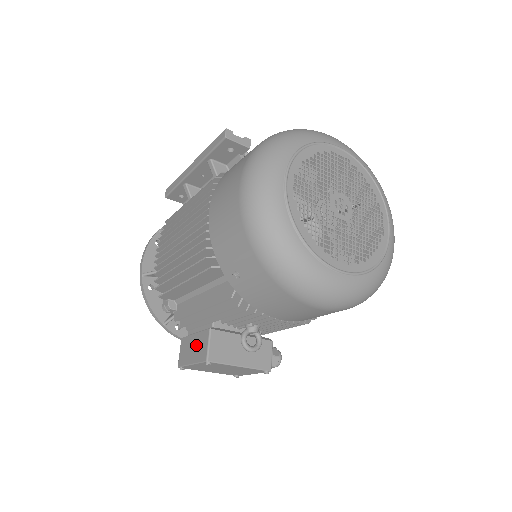
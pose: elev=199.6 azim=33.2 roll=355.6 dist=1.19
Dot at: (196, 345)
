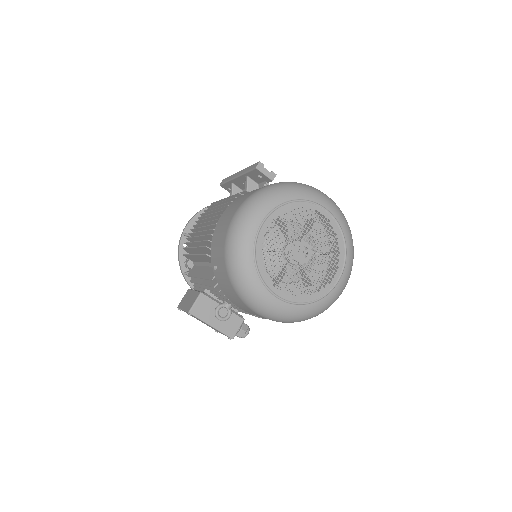
Dot at: (190, 298)
